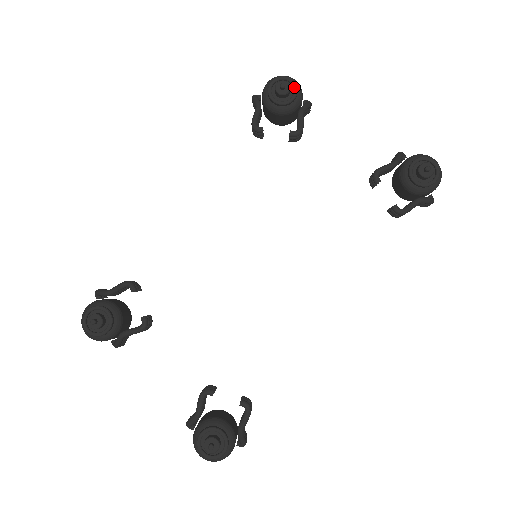
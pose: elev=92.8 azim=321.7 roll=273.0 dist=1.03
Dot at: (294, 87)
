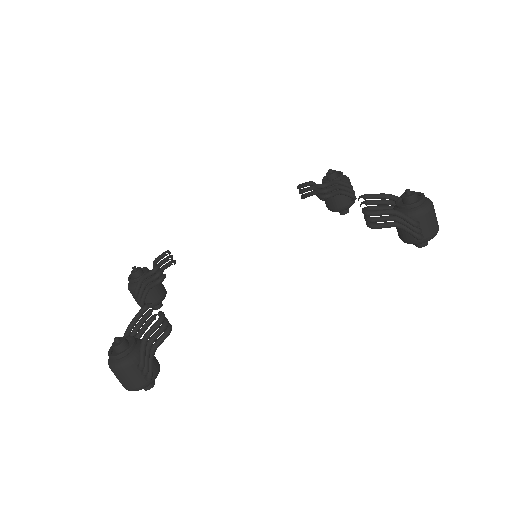
Dot at: (340, 174)
